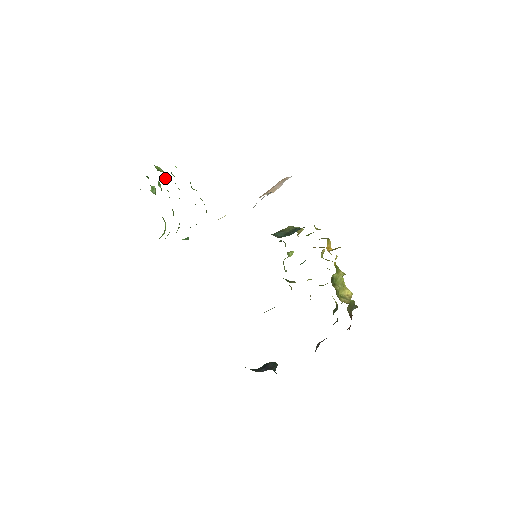
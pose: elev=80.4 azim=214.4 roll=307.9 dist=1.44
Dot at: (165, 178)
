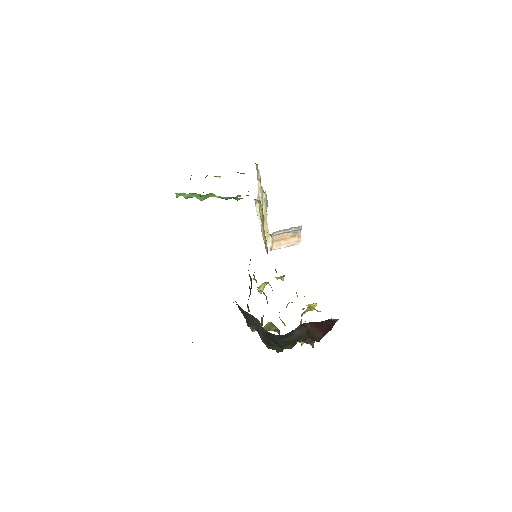
Dot at: (219, 176)
